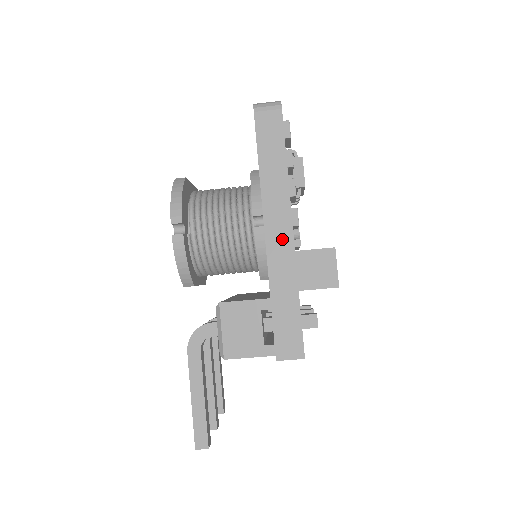
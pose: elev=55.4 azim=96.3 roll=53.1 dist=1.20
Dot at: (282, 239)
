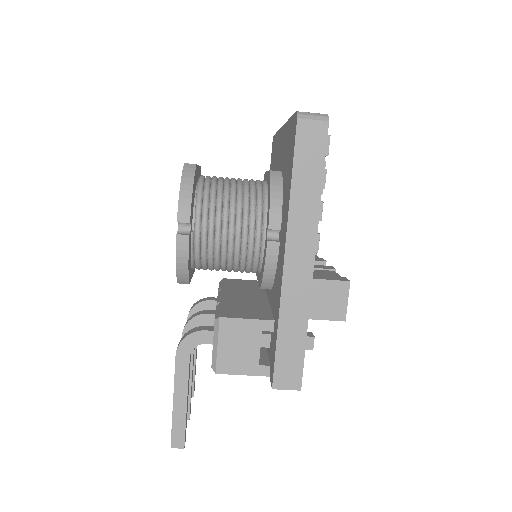
Dot at: (301, 270)
